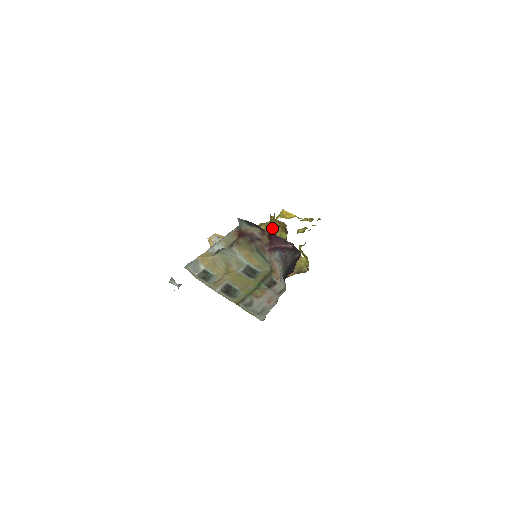
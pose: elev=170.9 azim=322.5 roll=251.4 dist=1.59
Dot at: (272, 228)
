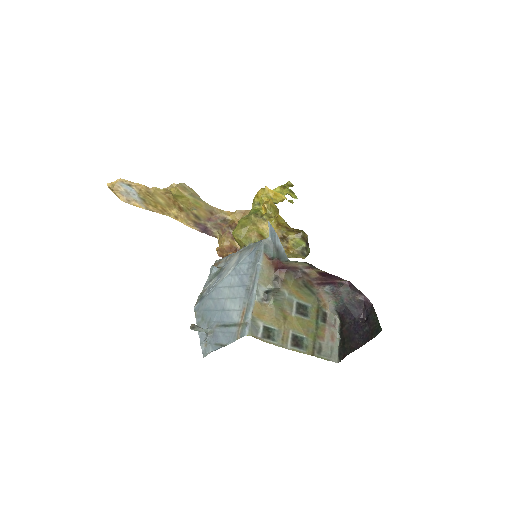
Dot at: (282, 231)
